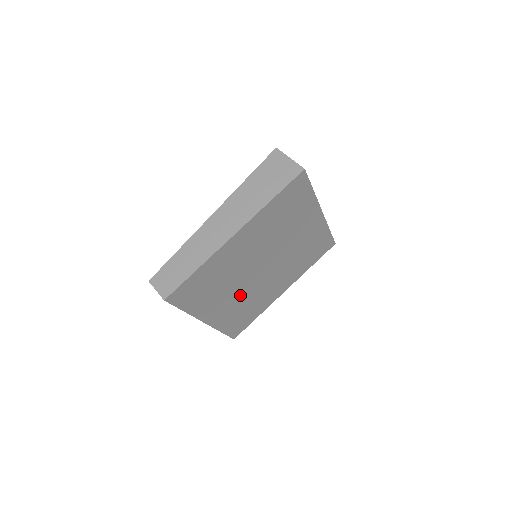
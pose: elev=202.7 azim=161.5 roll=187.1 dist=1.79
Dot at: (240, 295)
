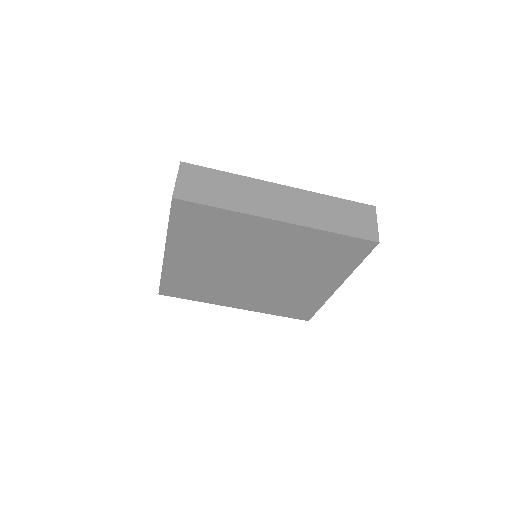
Dot at: (254, 291)
